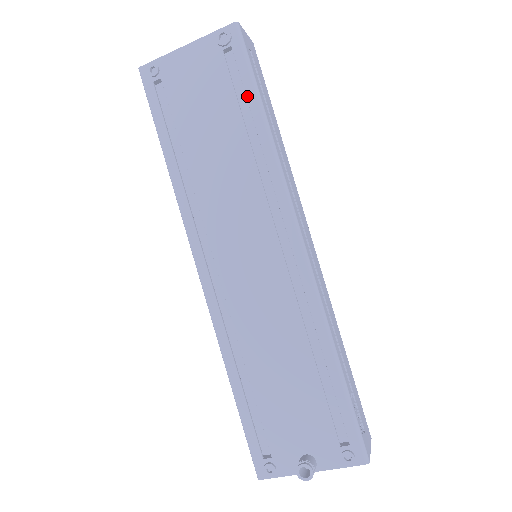
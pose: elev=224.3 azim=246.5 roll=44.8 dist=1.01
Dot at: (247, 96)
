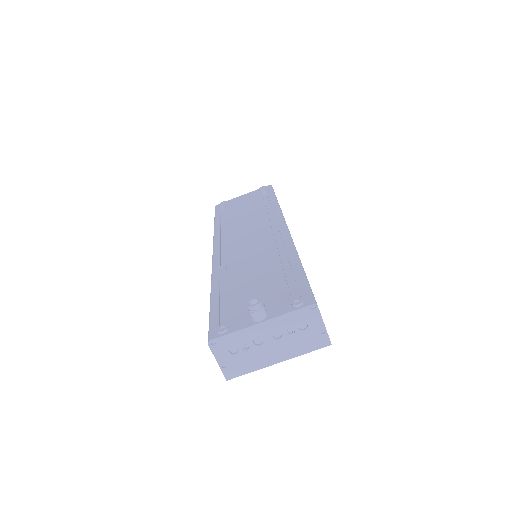
Dot at: (269, 197)
